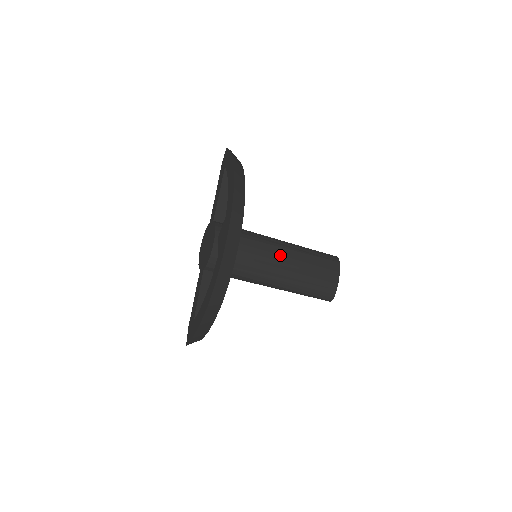
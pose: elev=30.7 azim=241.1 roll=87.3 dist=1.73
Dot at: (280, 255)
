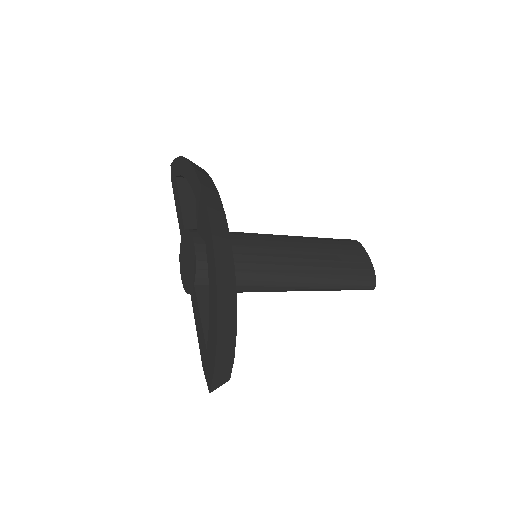
Dot at: (285, 244)
